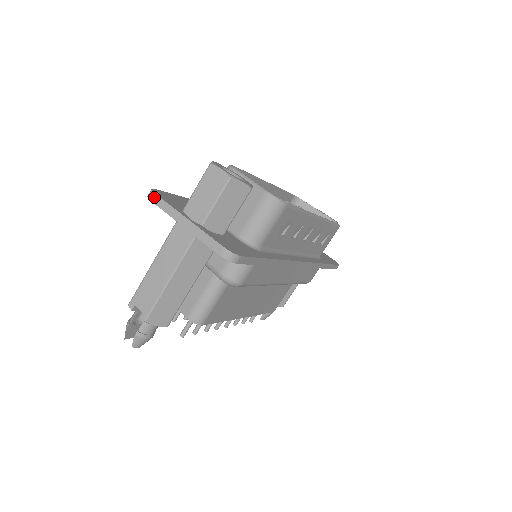
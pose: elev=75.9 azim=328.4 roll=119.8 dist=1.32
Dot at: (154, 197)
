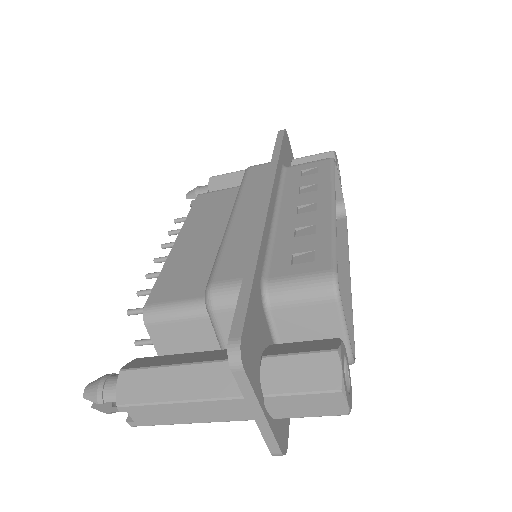
Dot at: (240, 372)
